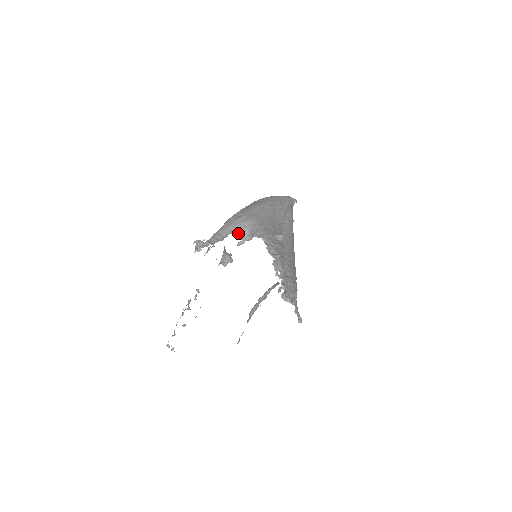
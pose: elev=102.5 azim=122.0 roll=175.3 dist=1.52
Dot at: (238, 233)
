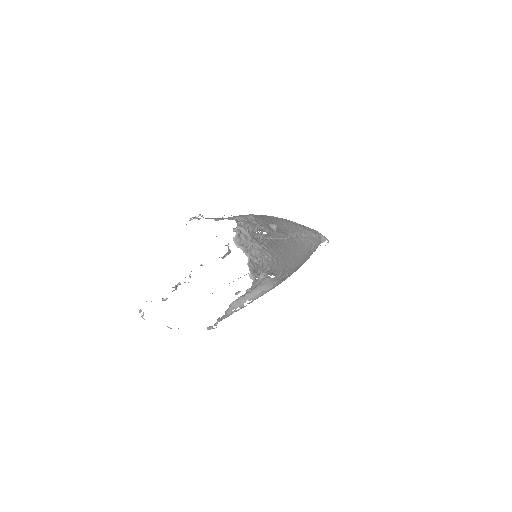
Dot at: (237, 221)
